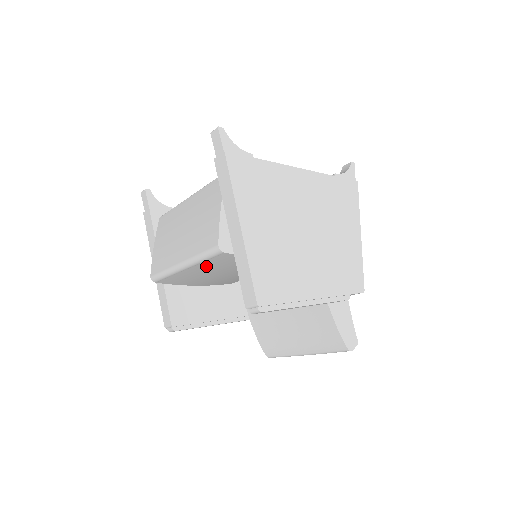
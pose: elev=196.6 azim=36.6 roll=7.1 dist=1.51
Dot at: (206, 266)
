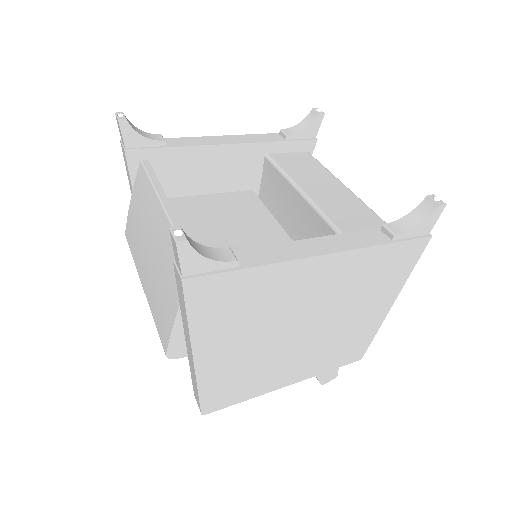
Dot at: occluded
